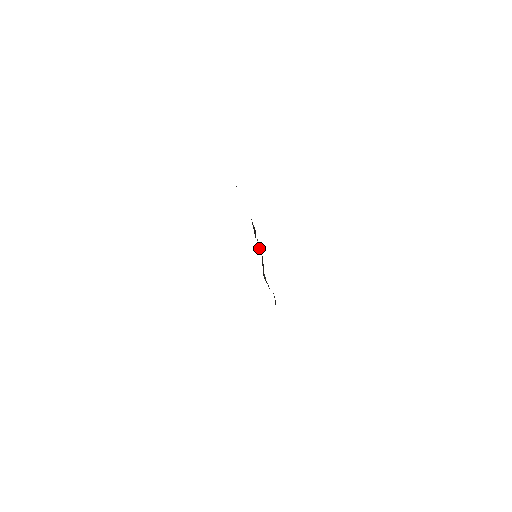
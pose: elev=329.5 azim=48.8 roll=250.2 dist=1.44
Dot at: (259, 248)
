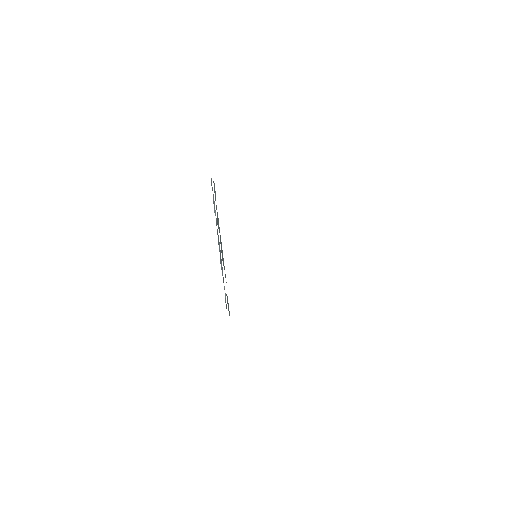
Dot at: occluded
